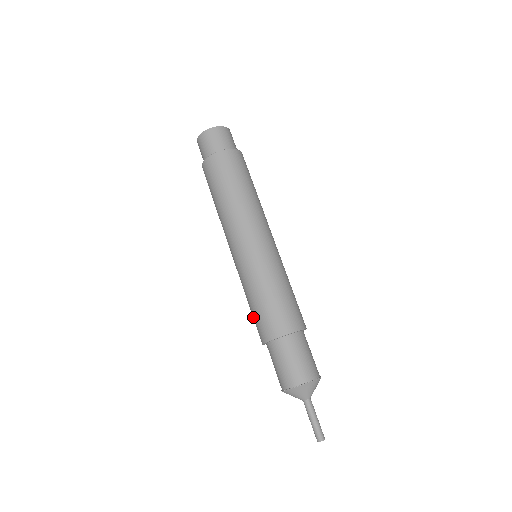
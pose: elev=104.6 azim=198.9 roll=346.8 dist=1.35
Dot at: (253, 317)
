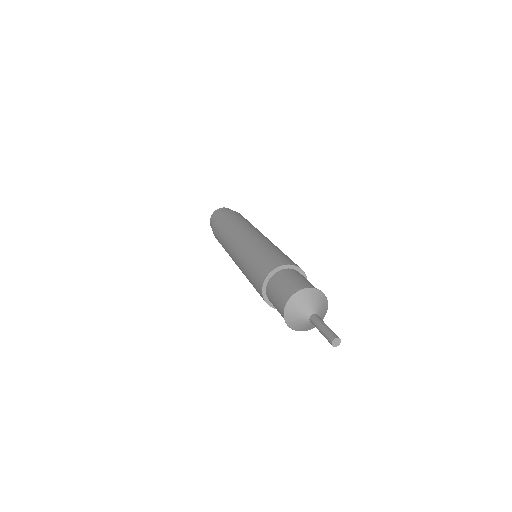
Dot at: (263, 259)
